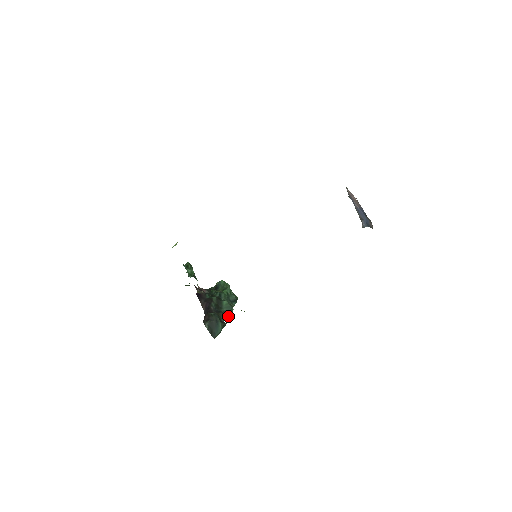
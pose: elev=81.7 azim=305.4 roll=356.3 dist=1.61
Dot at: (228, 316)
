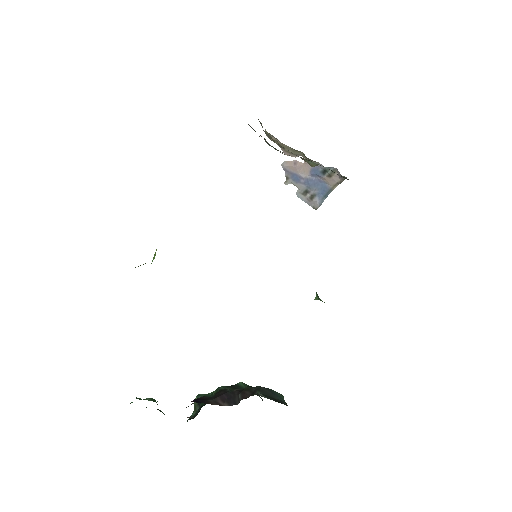
Dot at: (261, 398)
